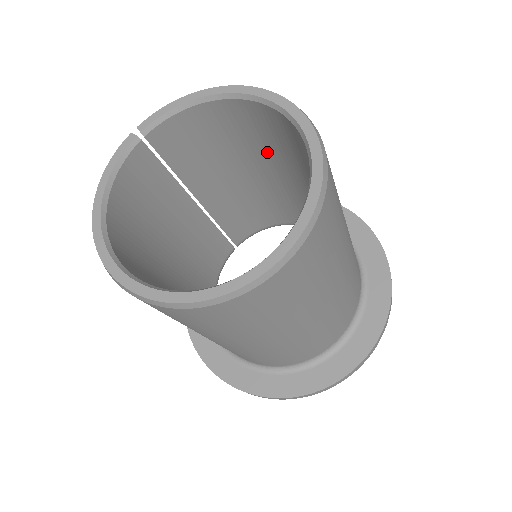
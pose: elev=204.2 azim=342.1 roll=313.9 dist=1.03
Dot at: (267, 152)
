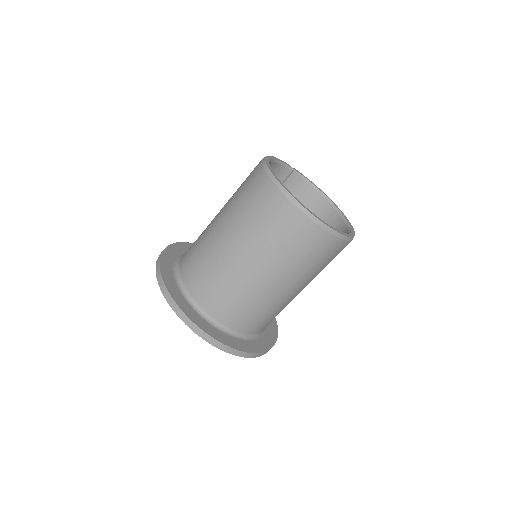
Dot at: occluded
